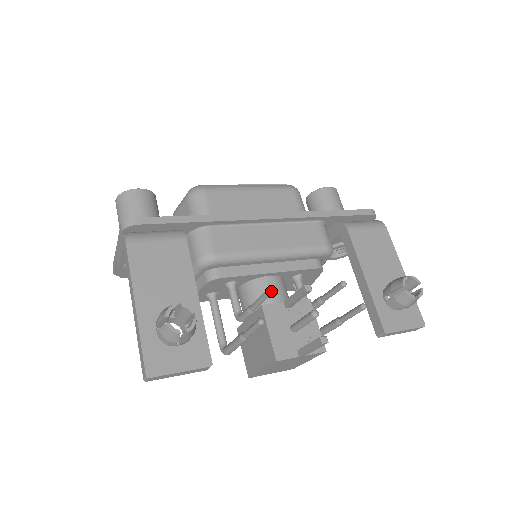
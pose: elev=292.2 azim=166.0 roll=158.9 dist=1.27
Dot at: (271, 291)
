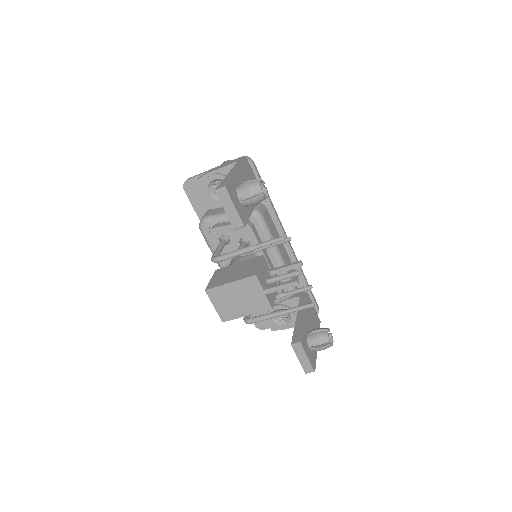
Dot at: occluded
